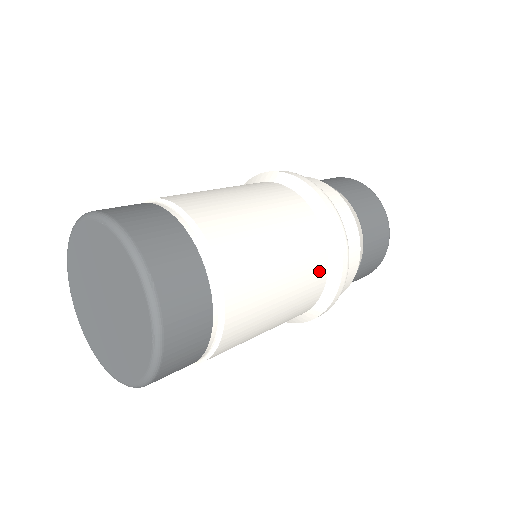
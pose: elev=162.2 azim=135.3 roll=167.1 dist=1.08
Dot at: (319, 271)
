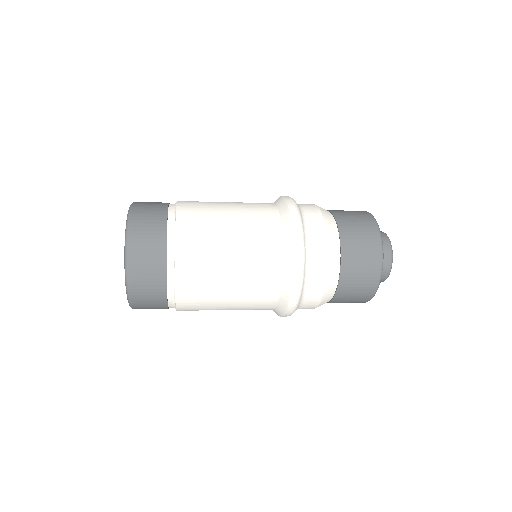
Dot at: (269, 294)
